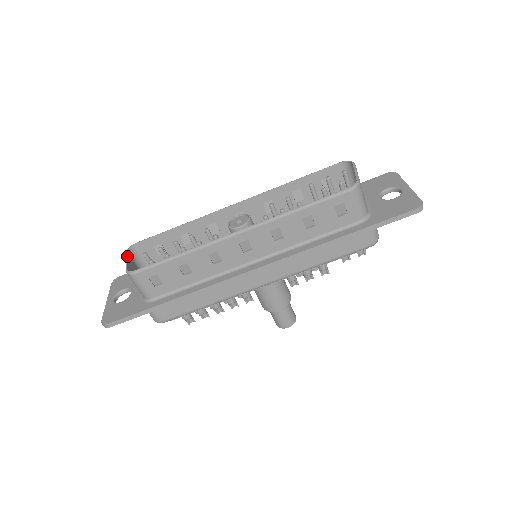
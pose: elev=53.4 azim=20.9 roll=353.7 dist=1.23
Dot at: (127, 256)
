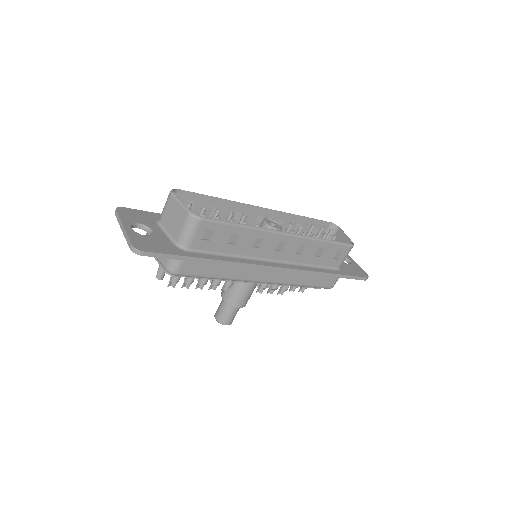
Dot at: (177, 197)
